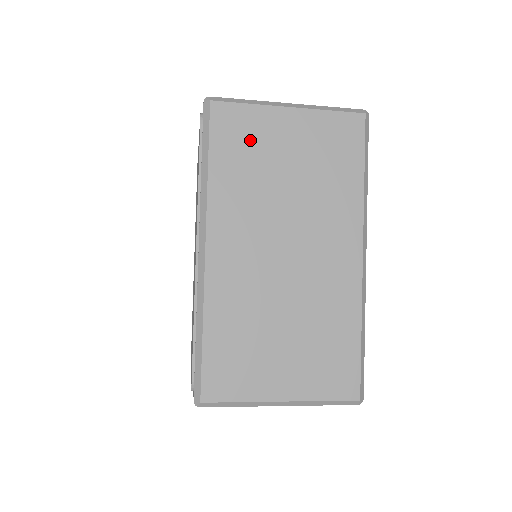
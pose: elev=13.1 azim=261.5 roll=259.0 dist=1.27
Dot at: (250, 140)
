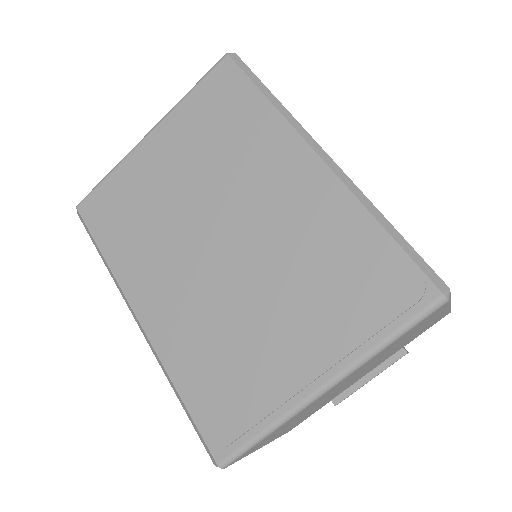
Dot at: occluded
